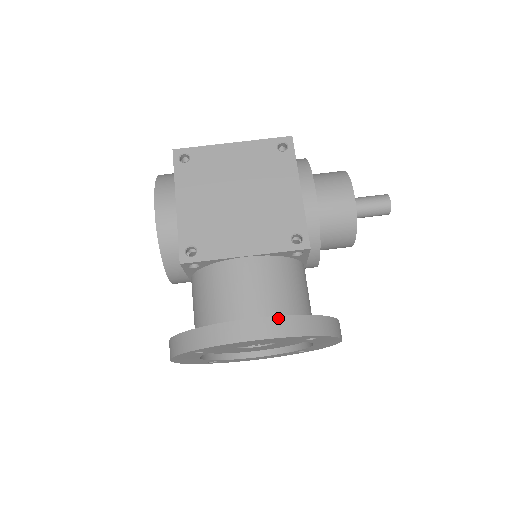
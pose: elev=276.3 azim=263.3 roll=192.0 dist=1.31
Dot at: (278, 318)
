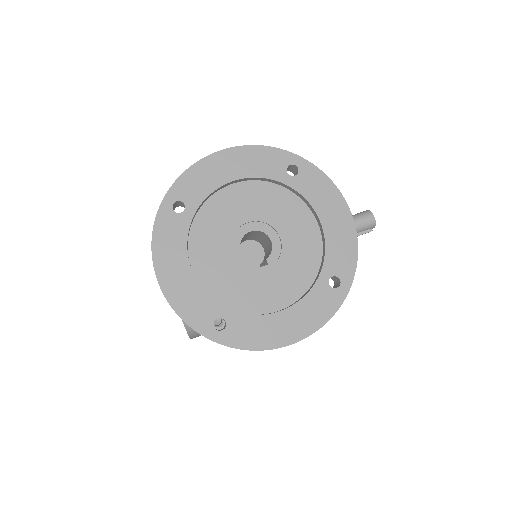
Dot at: occluded
